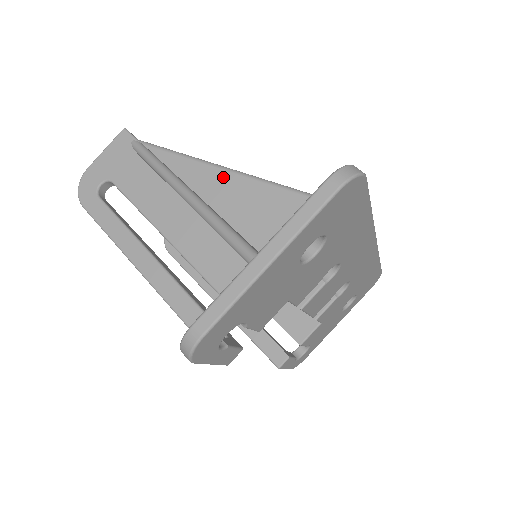
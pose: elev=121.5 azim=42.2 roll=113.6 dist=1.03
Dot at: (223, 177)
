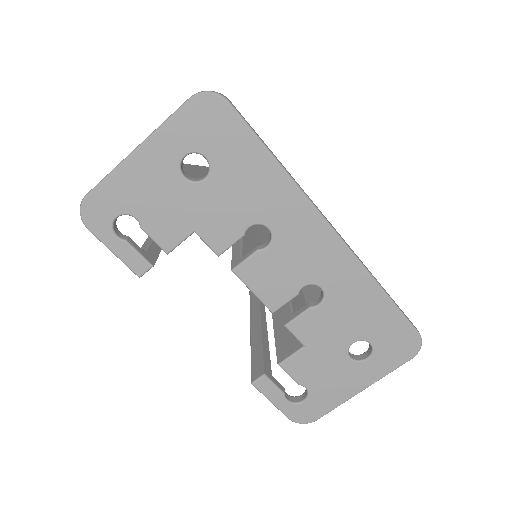
Dot at: occluded
